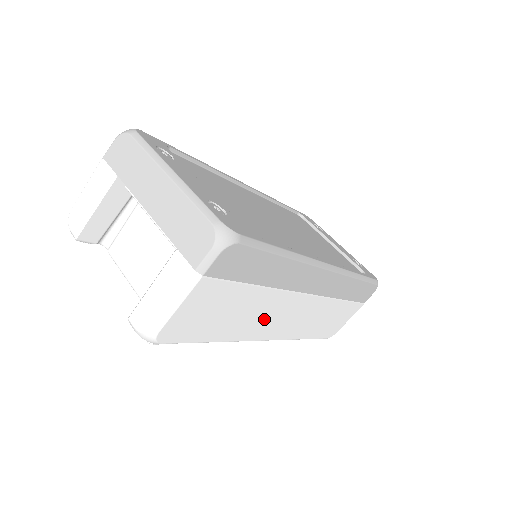
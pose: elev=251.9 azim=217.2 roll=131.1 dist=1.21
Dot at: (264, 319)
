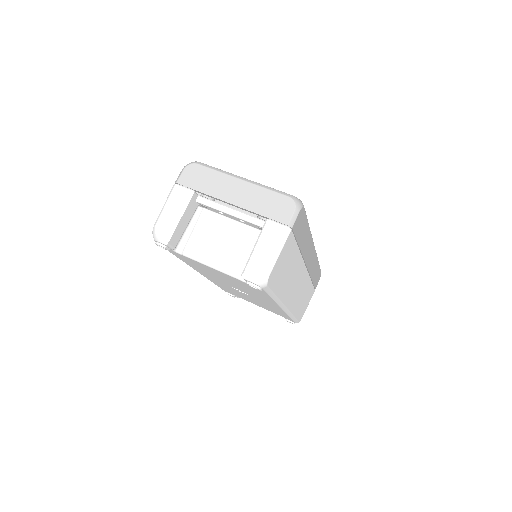
Dot at: (292, 283)
